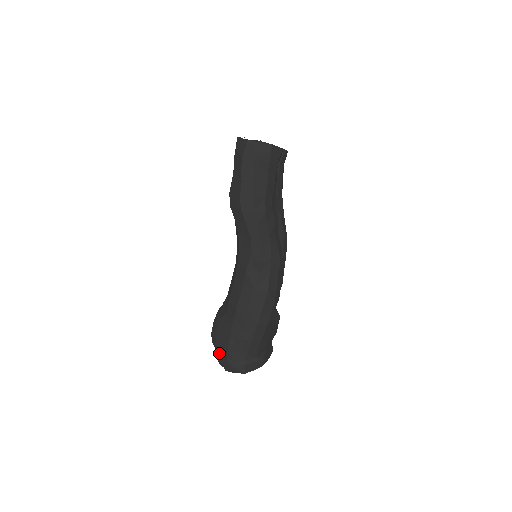
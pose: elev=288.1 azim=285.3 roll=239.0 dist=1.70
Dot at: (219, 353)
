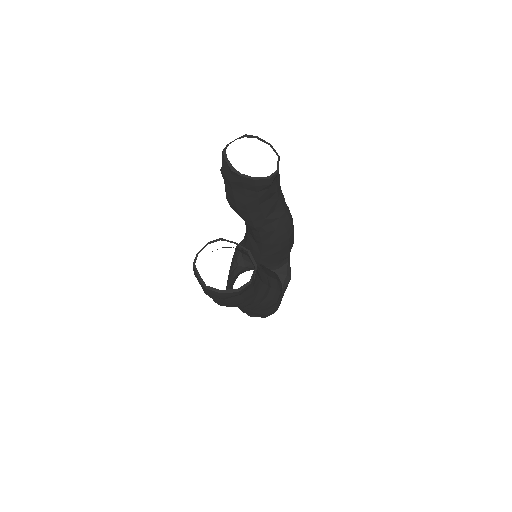
Dot at: occluded
